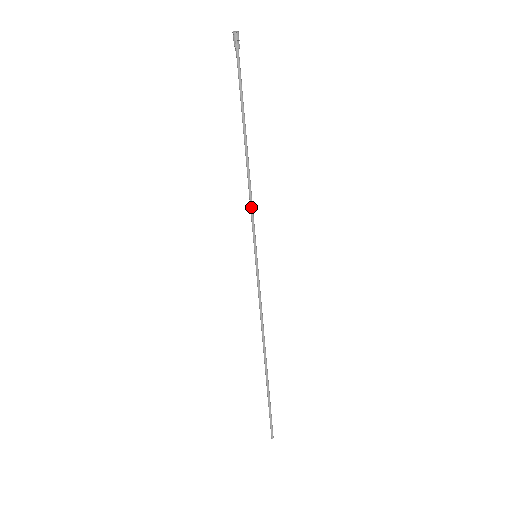
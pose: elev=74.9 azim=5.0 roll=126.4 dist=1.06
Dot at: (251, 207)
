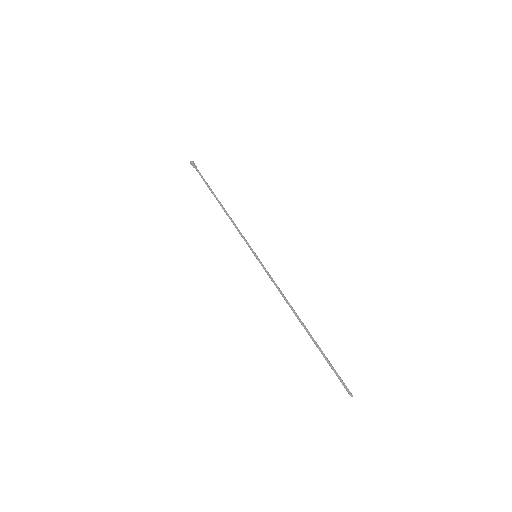
Dot at: (238, 230)
